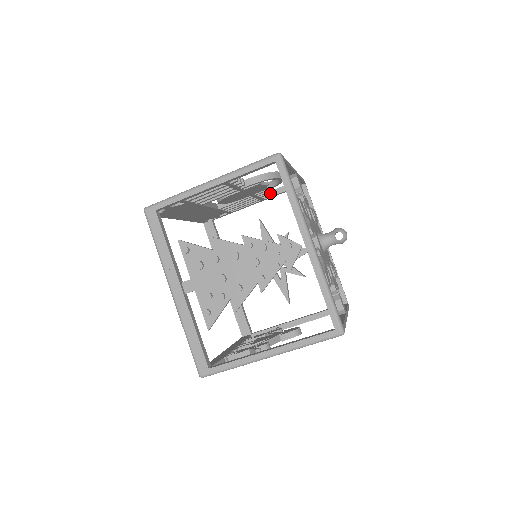
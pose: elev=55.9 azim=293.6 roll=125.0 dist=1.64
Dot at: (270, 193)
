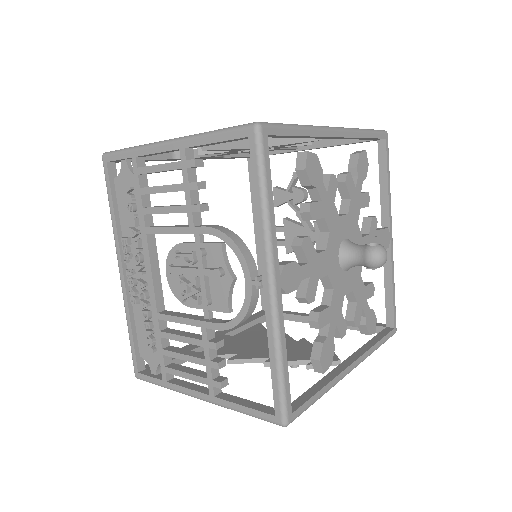
Dot at: (199, 146)
